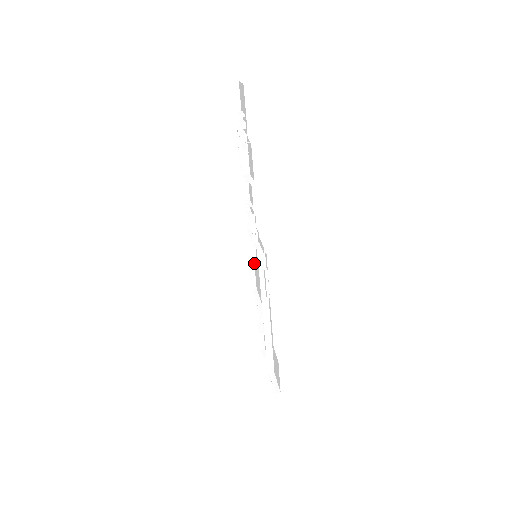
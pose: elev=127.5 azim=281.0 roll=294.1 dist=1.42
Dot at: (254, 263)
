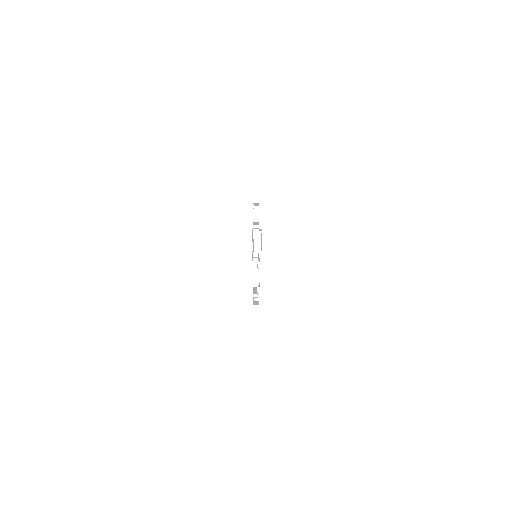
Dot at: occluded
